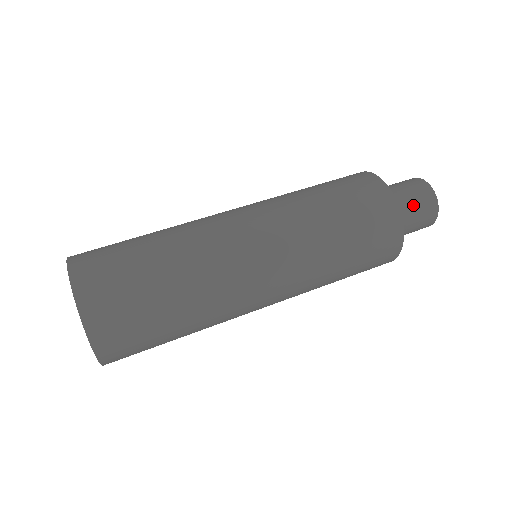
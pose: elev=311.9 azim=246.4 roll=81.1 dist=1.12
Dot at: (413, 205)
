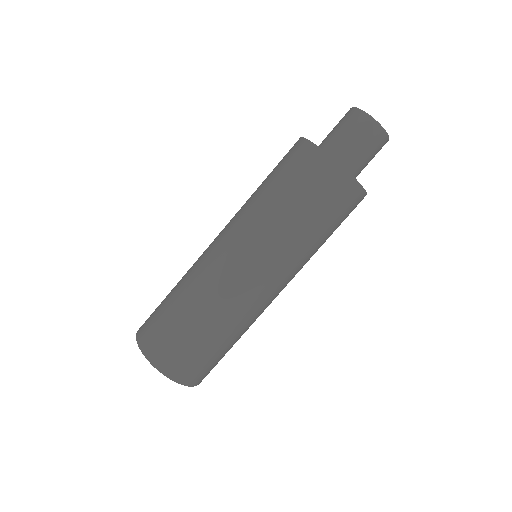
Dot at: (370, 158)
